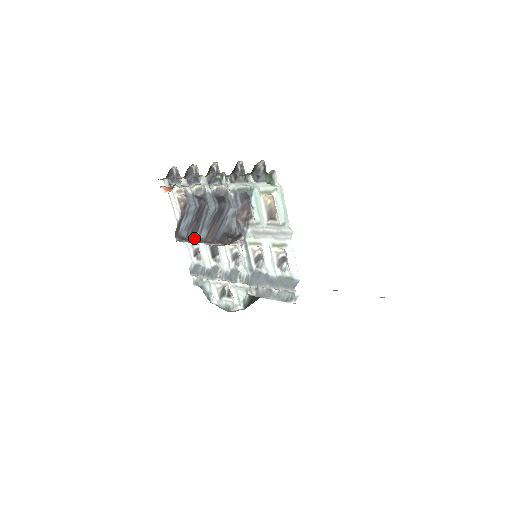
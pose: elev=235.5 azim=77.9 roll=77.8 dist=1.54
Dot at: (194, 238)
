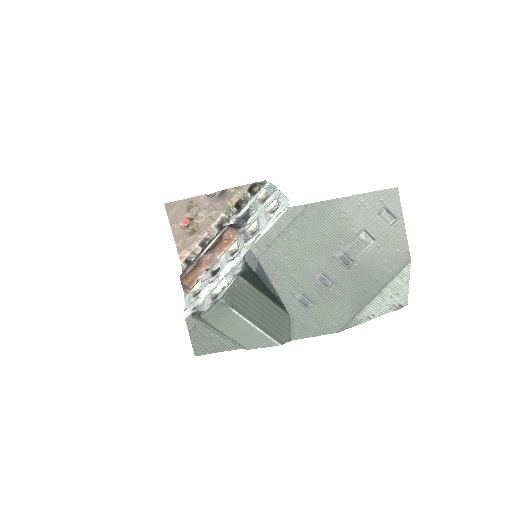
Dot at: (198, 255)
